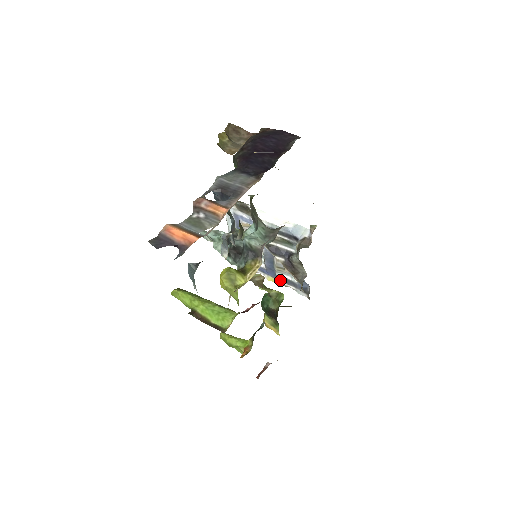
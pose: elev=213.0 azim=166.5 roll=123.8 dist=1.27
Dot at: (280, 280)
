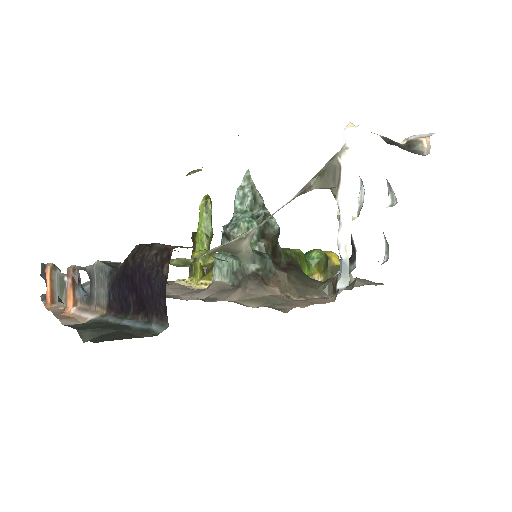
Dot at: occluded
